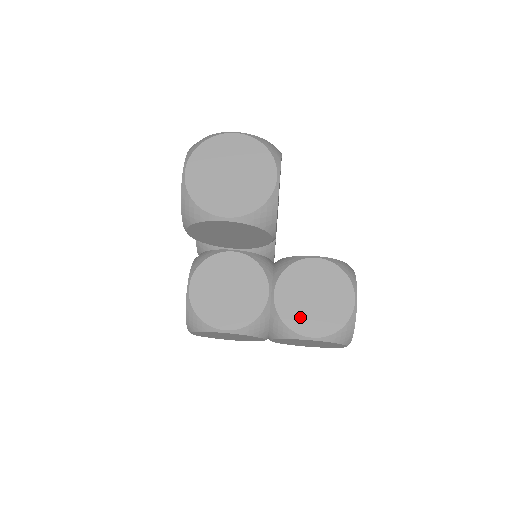
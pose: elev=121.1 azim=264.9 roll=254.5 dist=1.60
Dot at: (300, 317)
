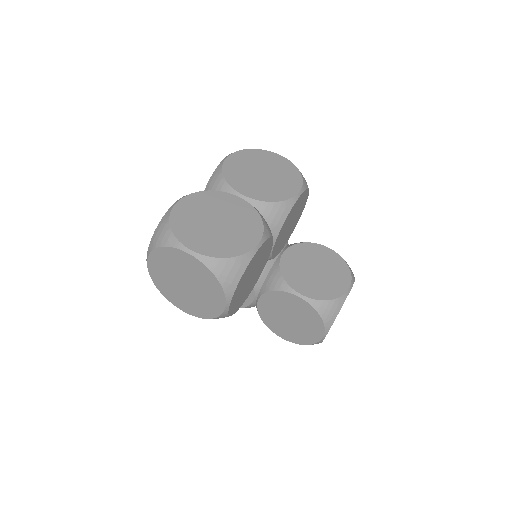
Dot at: (275, 324)
